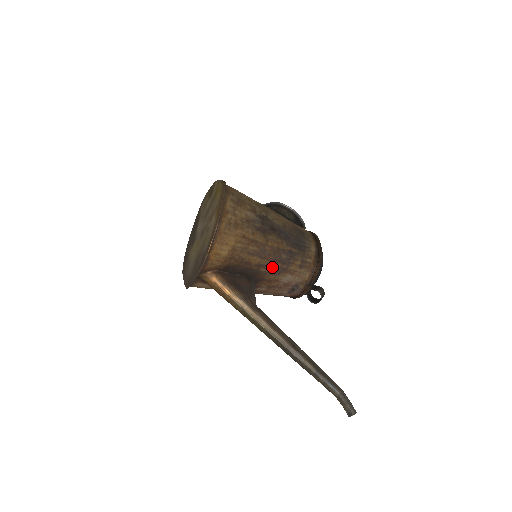
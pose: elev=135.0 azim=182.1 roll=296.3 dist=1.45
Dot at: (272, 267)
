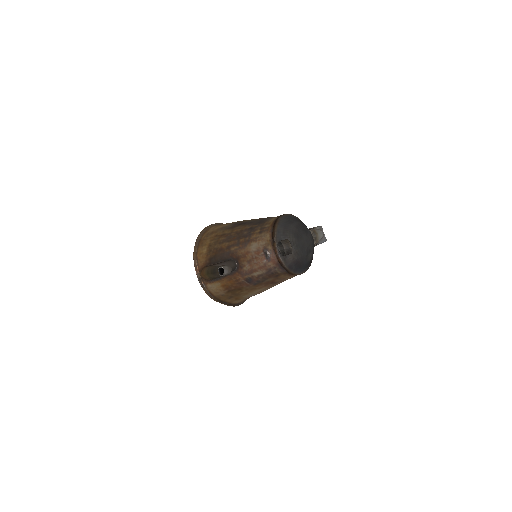
Dot at: (238, 244)
